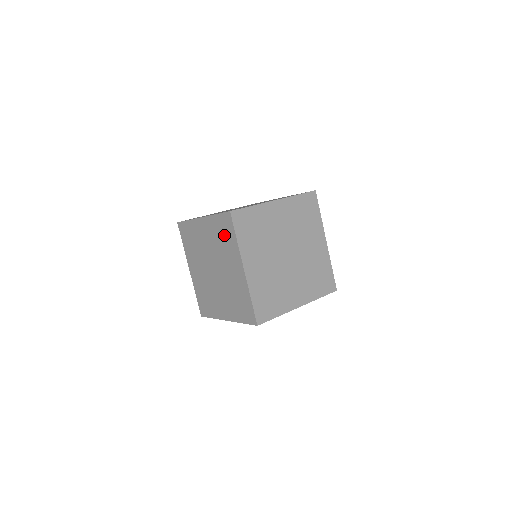
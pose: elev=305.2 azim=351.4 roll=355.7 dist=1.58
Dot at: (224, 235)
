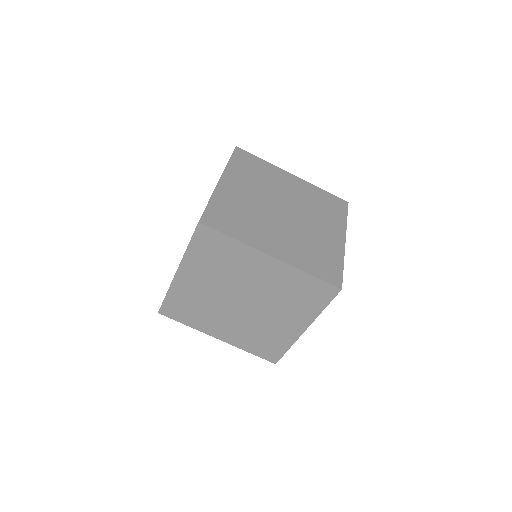
Dot at: (217, 254)
